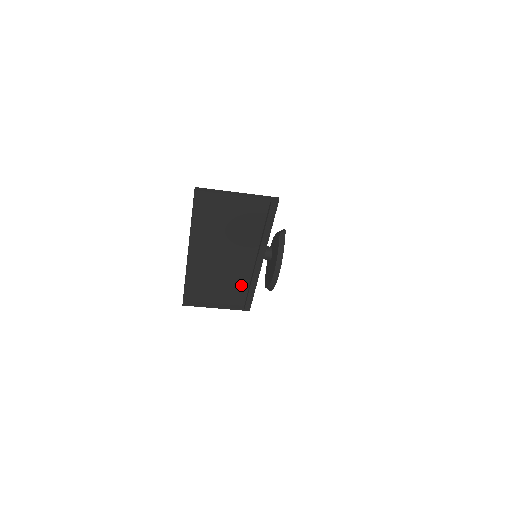
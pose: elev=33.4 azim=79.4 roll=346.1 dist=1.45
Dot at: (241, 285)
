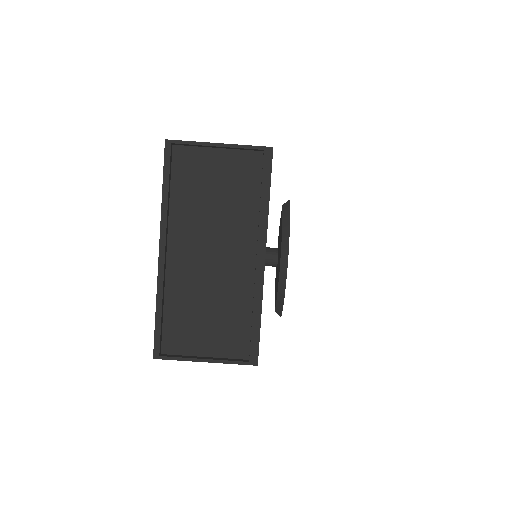
Dot at: (240, 314)
